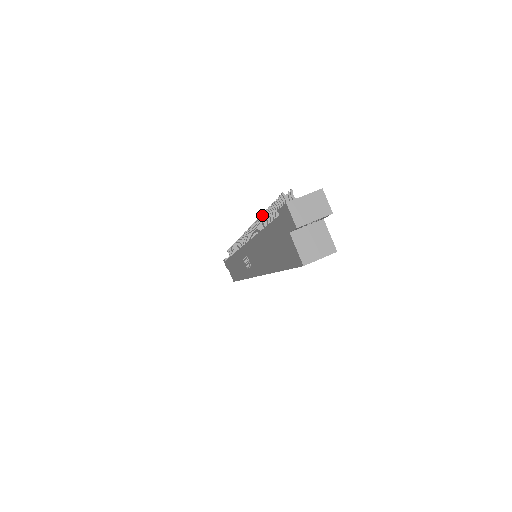
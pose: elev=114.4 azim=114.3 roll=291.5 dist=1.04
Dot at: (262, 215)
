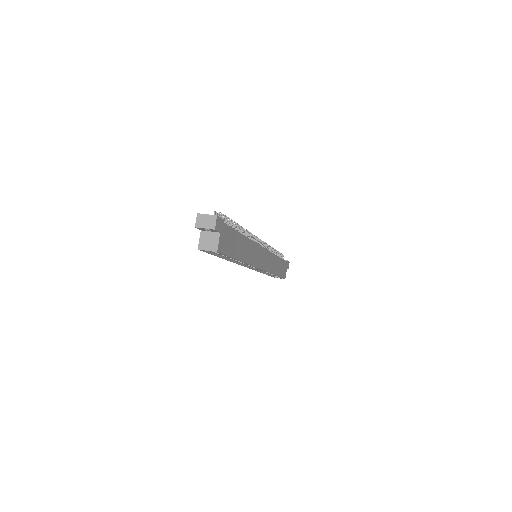
Dot at: occluded
